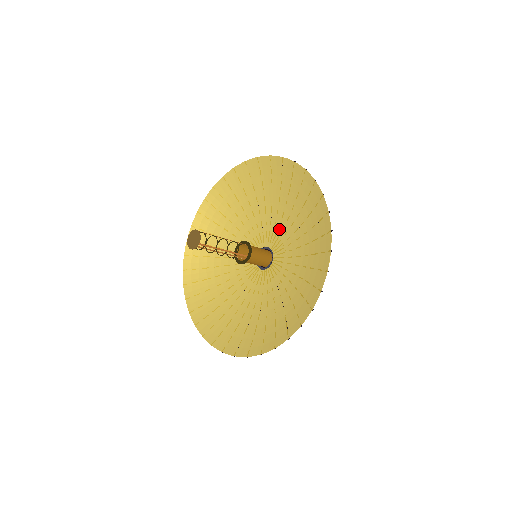
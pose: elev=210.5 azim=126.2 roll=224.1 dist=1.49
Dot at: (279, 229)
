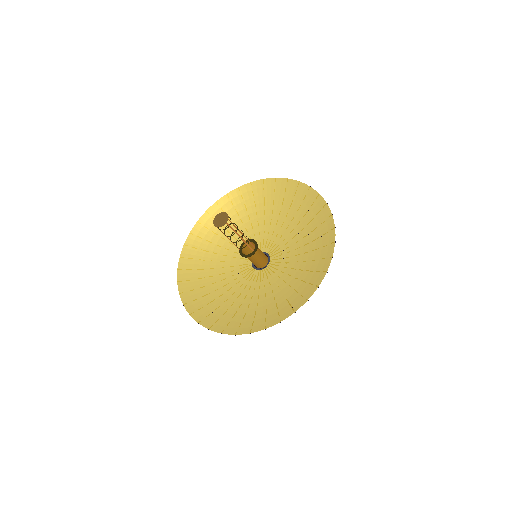
Dot at: (277, 237)
